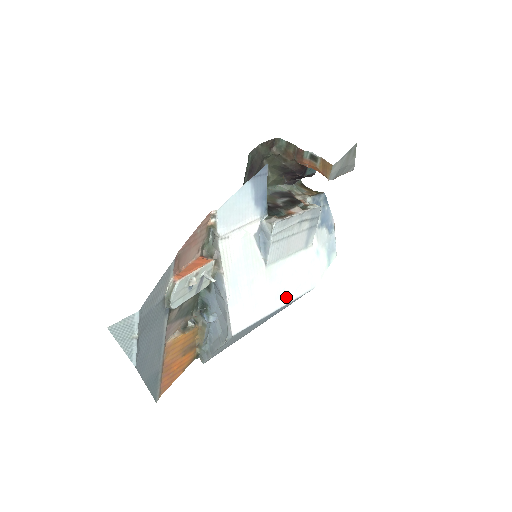
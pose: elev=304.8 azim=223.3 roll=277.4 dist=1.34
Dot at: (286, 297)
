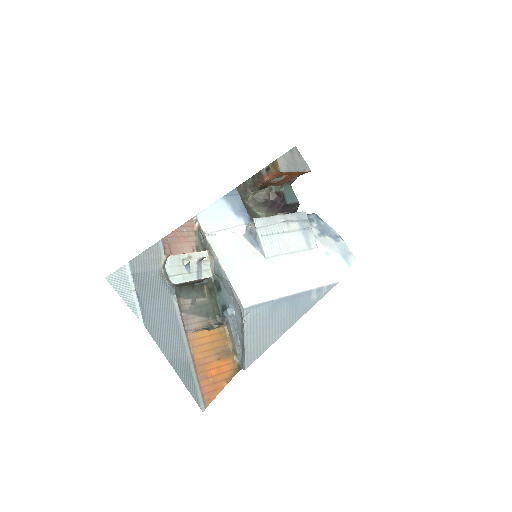
Dot at: (302, 285)
